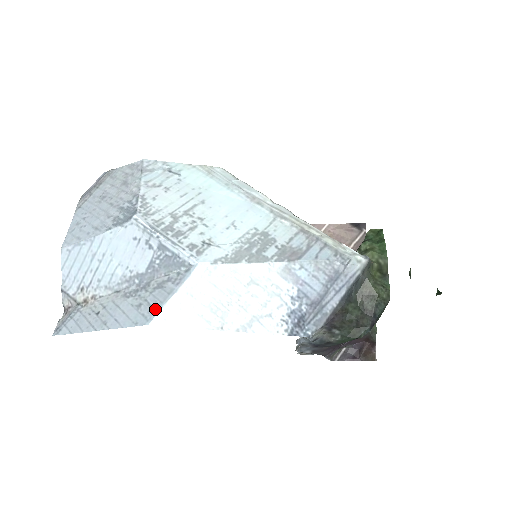
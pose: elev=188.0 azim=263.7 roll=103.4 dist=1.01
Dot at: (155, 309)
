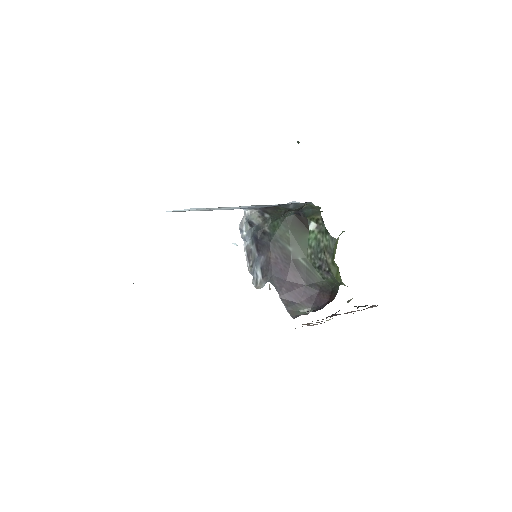
Dot at: occluded
